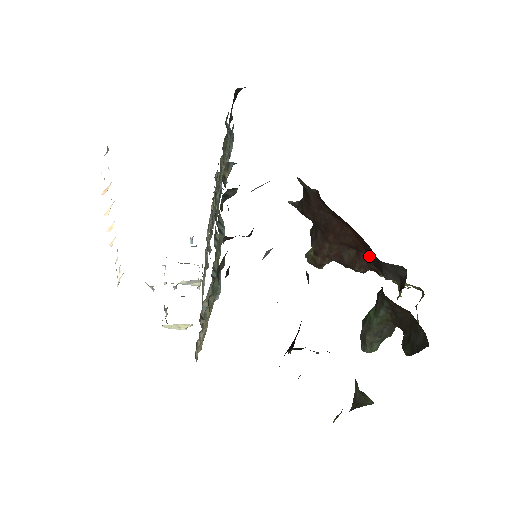
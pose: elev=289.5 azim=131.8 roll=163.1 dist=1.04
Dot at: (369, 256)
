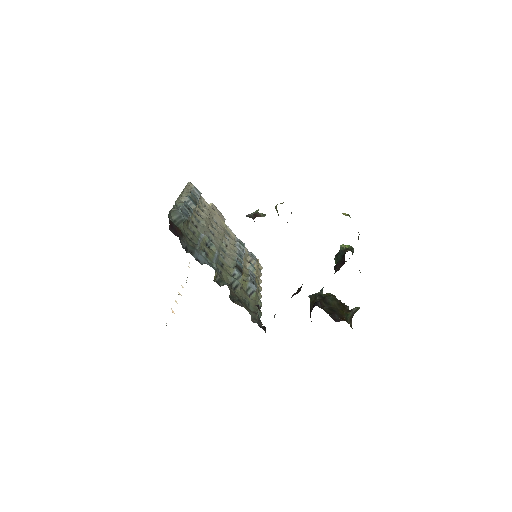
Dot at: occluded
